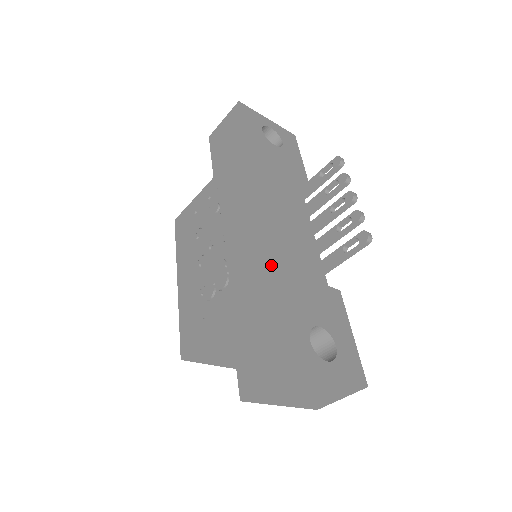
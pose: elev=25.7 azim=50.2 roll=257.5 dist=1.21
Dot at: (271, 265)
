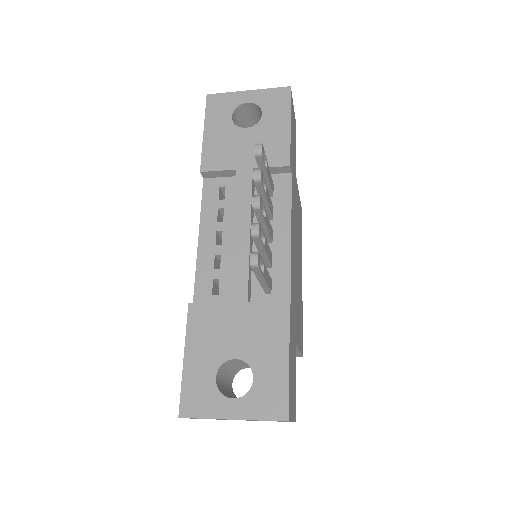
Dot at: (208, 293)
